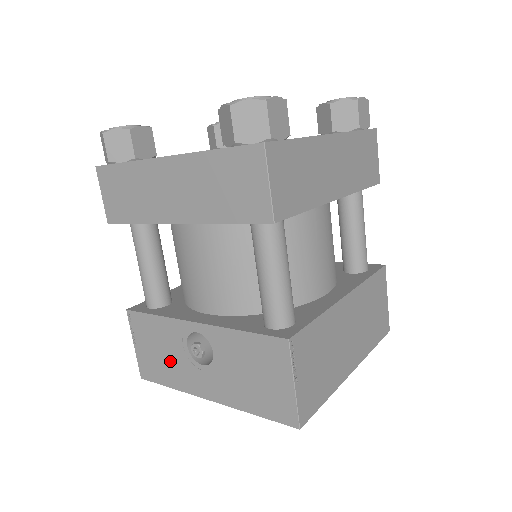
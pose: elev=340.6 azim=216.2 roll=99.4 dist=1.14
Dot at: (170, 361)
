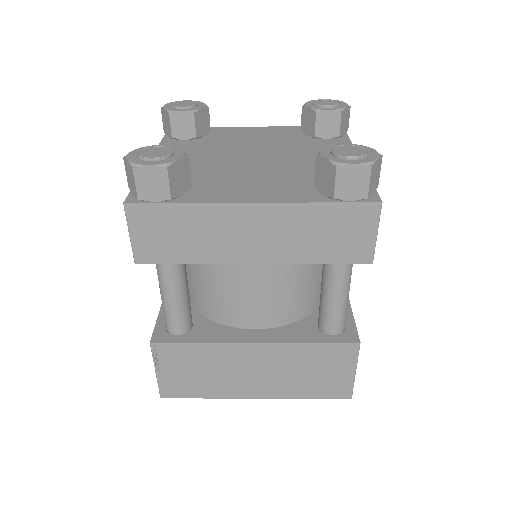
Dot at: occluded
